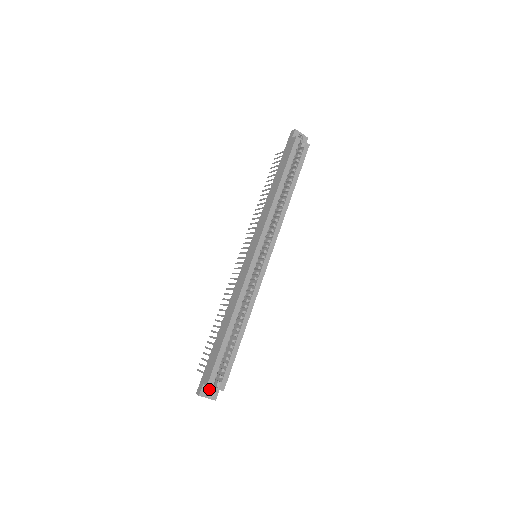
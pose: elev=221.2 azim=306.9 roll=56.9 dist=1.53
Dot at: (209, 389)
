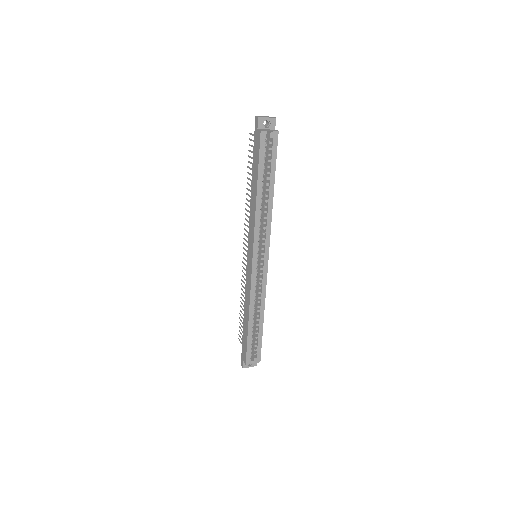
Dot at: occluded
